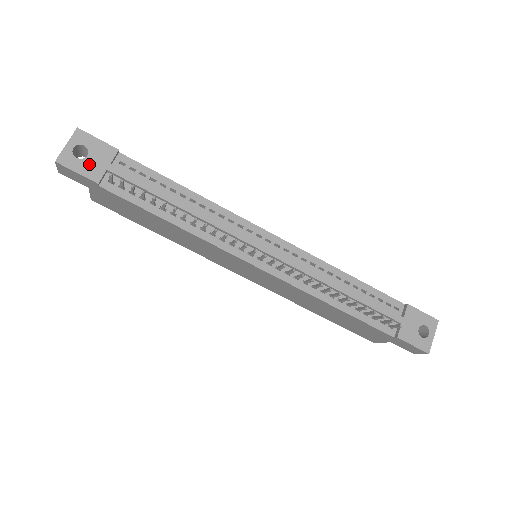
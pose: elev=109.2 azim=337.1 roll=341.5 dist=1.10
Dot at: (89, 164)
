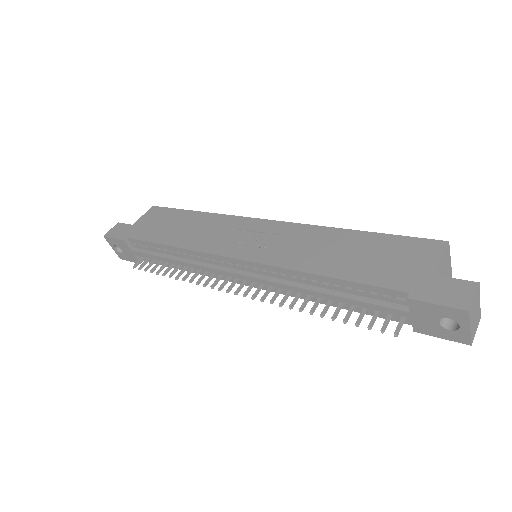
Dot at: (127, 255)
